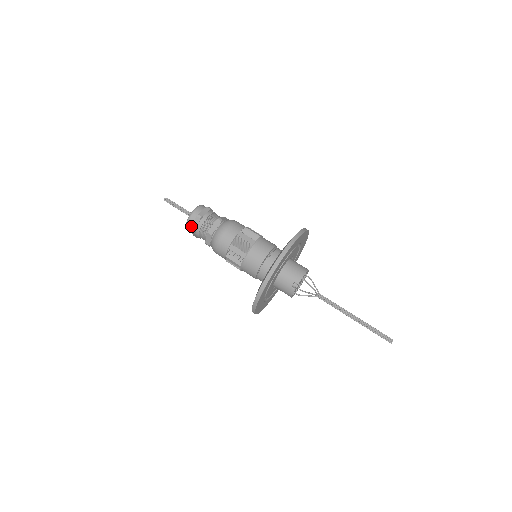
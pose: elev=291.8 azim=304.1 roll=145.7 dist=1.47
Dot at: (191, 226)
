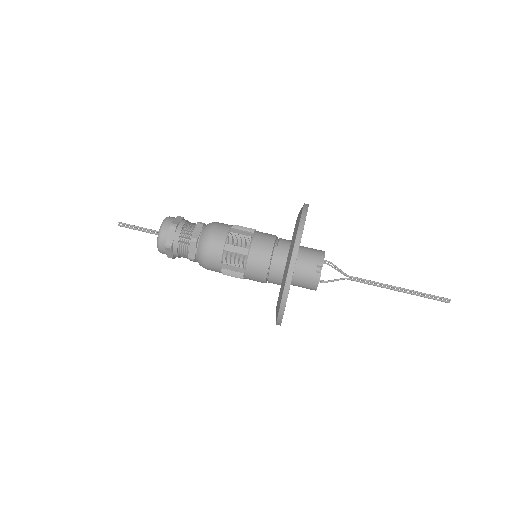
Dot at: (165, 240)
